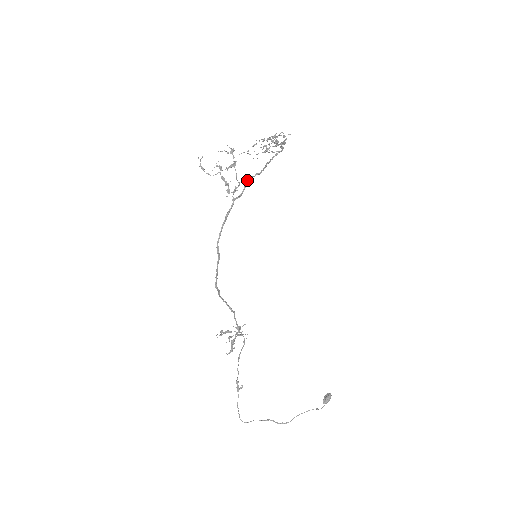
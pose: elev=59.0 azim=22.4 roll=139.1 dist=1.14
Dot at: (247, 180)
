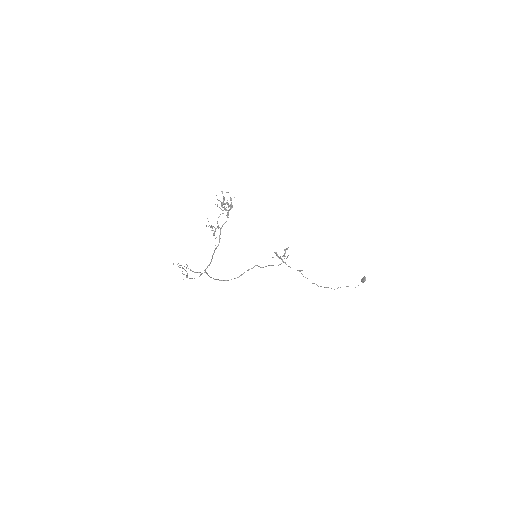
Dot at: (204, 270)
